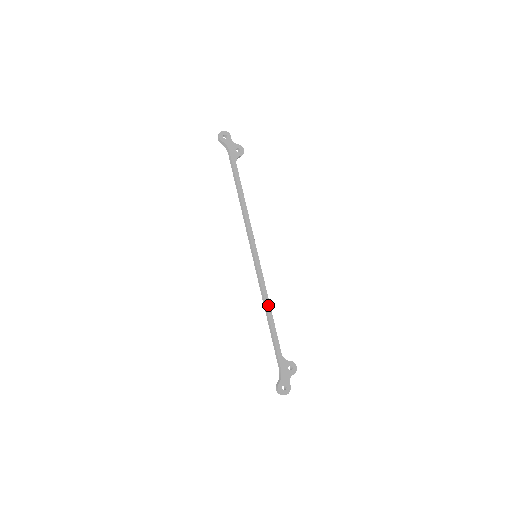
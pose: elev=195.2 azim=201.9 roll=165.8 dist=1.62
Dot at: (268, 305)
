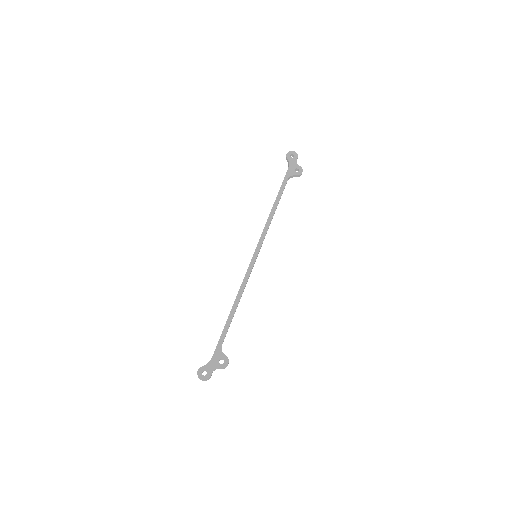
Dot at: (238, 299)
